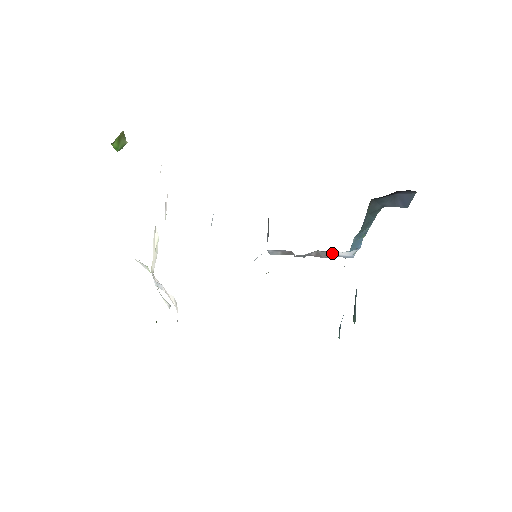
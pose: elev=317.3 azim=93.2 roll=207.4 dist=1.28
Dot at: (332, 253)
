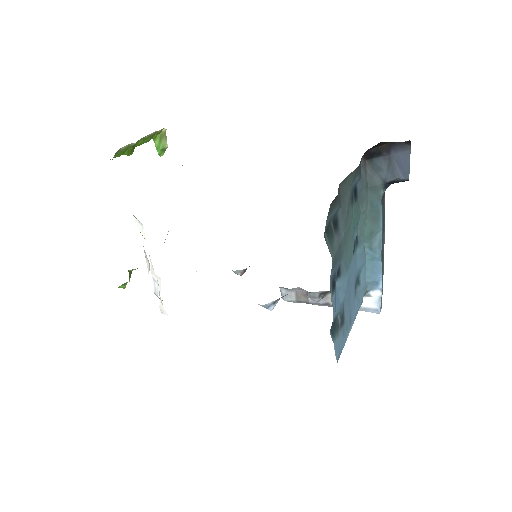
Dot at: occluded
